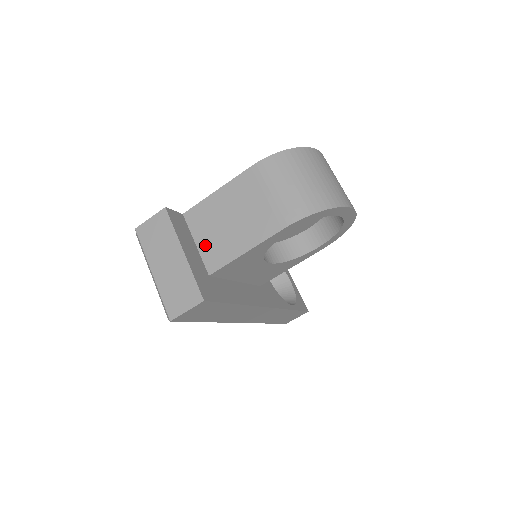
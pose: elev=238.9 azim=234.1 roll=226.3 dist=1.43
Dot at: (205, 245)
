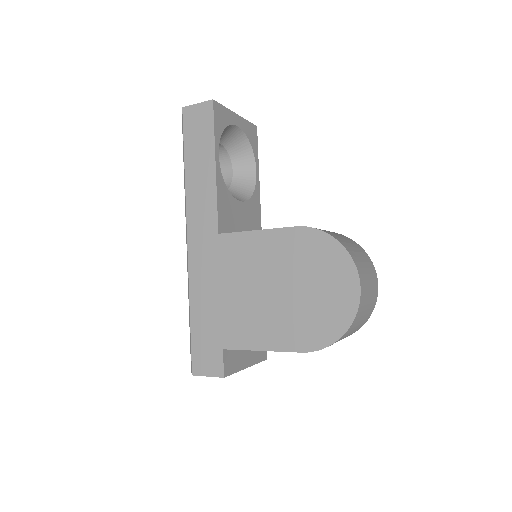
Dot at: occluded
